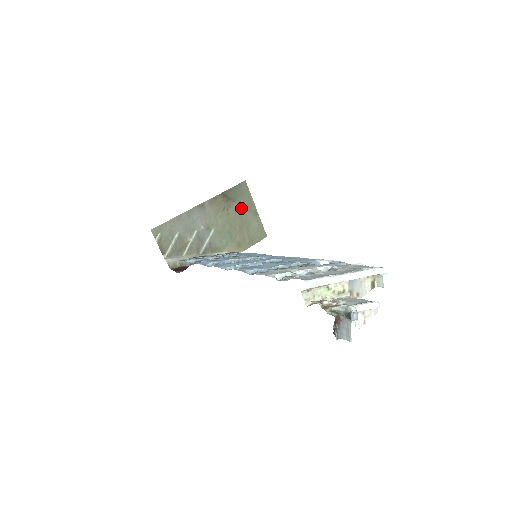
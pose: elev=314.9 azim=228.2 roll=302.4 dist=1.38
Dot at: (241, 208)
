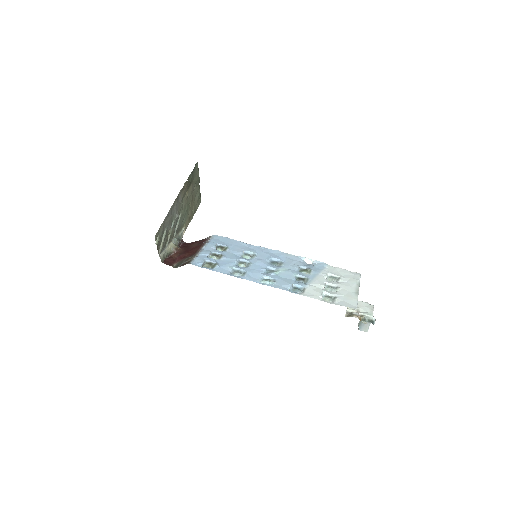
Dot at: (193, 186)
